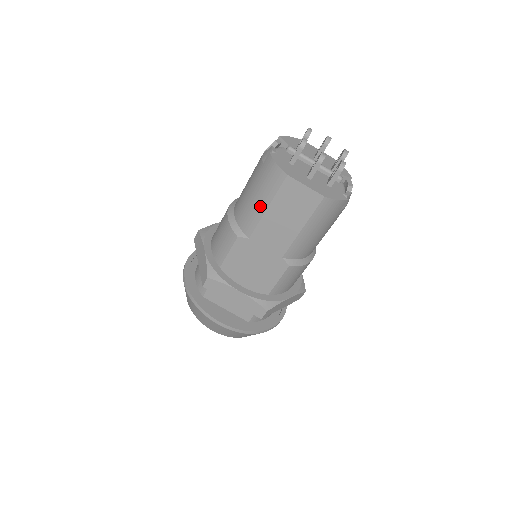
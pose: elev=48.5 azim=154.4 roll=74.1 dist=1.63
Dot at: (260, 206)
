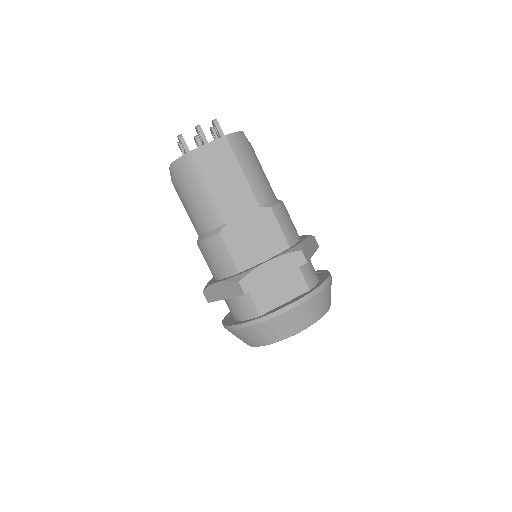
Dot at: (204, 194)
